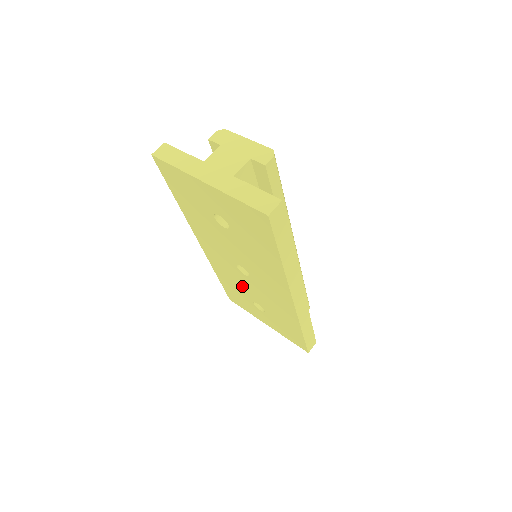
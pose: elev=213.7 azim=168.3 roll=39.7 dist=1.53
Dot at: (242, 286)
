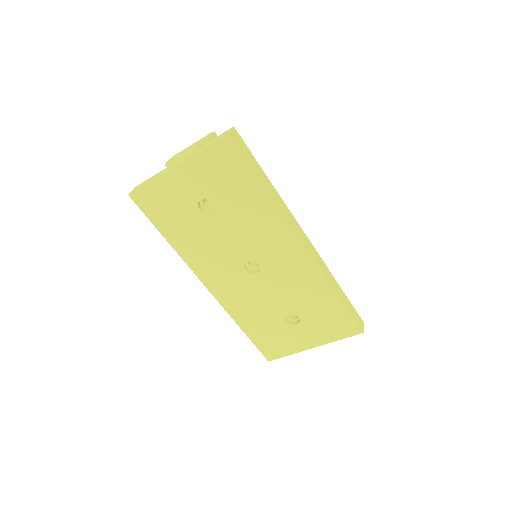
Dot at: (264, 303)
